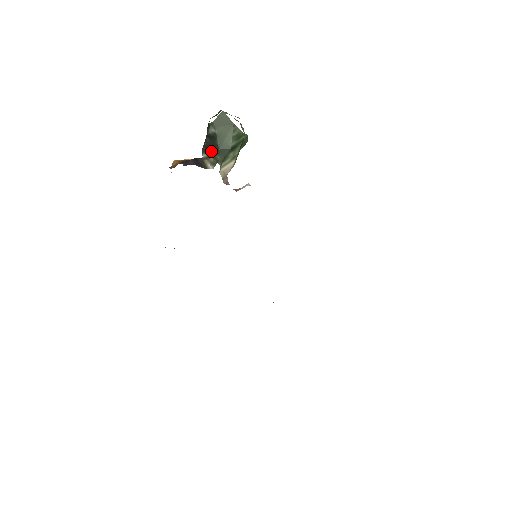
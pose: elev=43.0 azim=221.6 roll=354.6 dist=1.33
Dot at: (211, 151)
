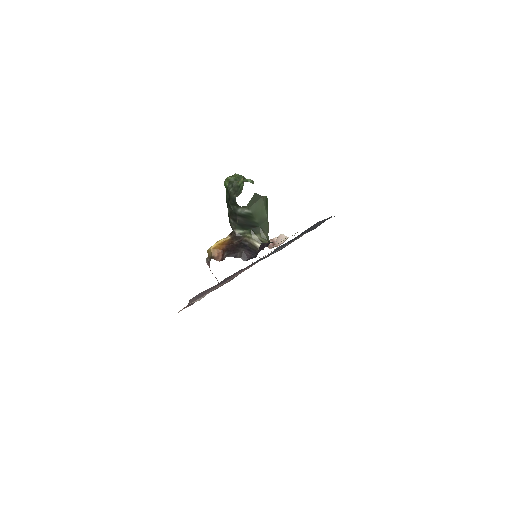
Dot at: (248, 228)
